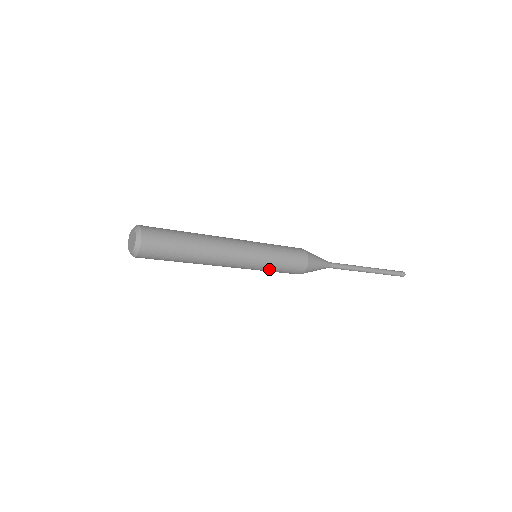
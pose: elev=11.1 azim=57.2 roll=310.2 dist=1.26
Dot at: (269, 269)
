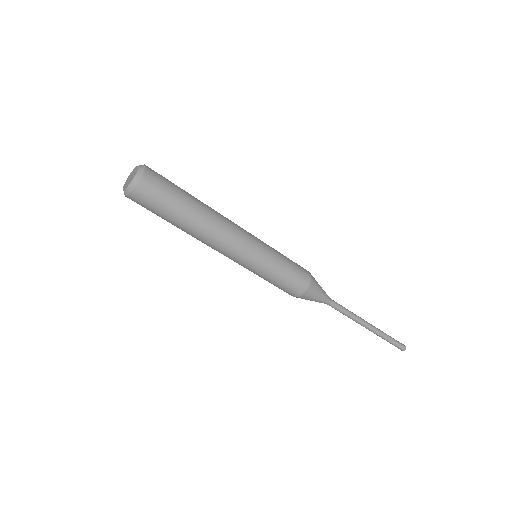
Dot at: (276, 260)
